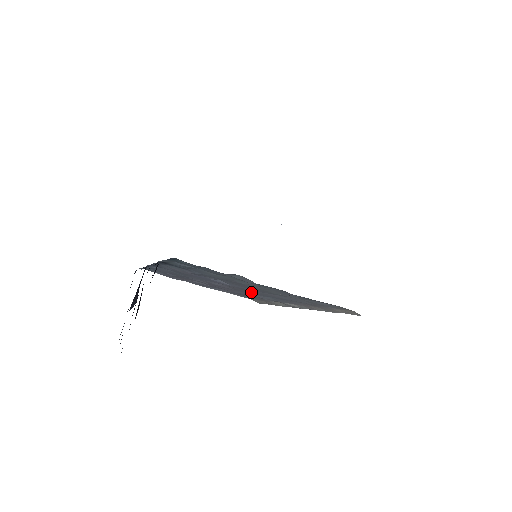
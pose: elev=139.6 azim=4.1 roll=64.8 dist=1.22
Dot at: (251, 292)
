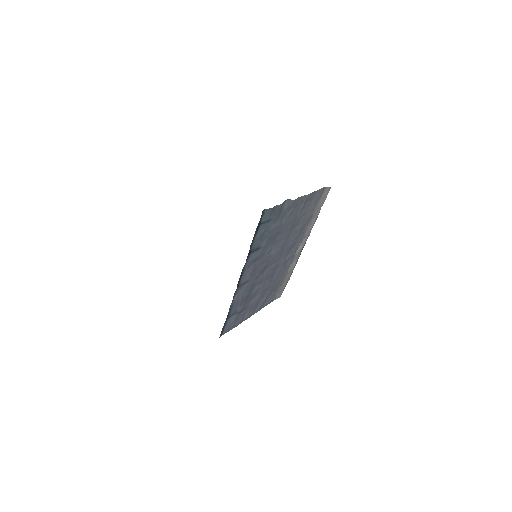
Dot at: (282, 256)
